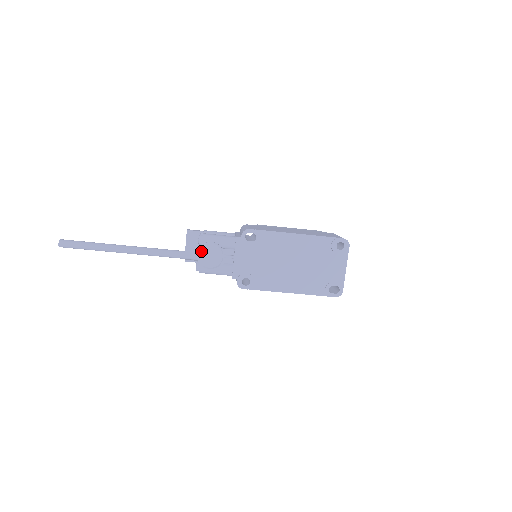
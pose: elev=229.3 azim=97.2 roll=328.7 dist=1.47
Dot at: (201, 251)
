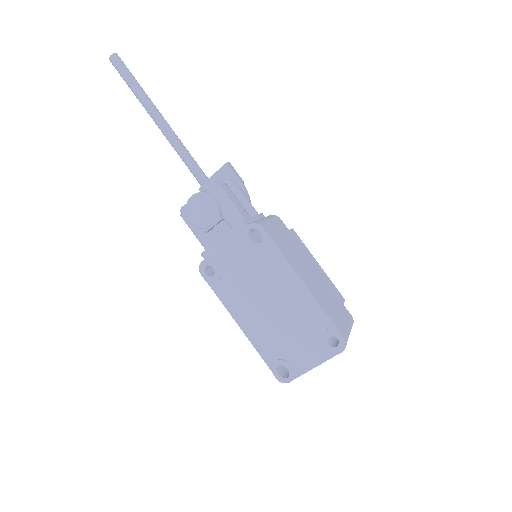
Dot at: (198, 197)
